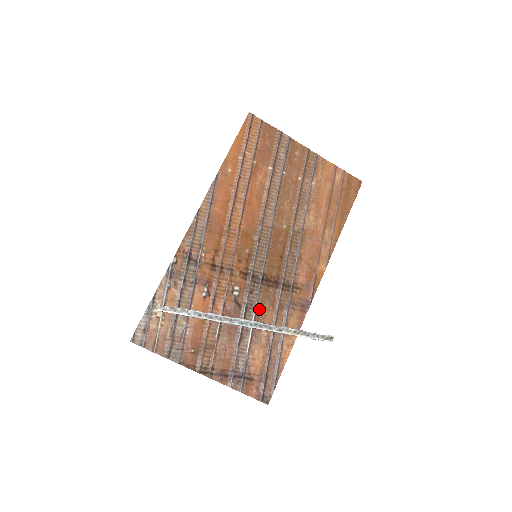
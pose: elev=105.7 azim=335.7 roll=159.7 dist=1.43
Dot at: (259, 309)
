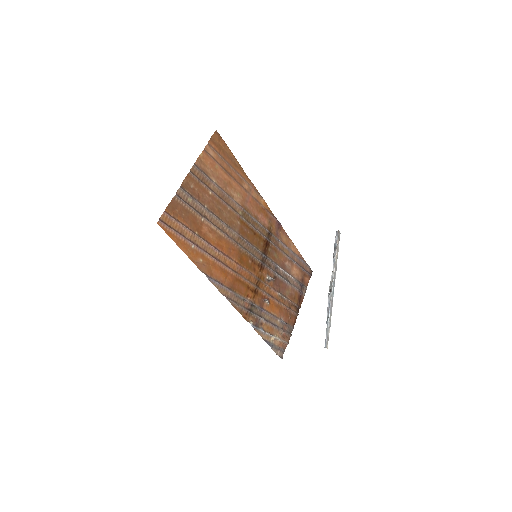
Dot at: (277, 263)
